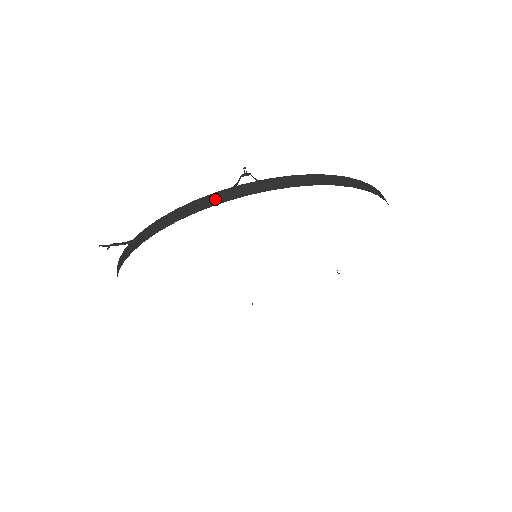
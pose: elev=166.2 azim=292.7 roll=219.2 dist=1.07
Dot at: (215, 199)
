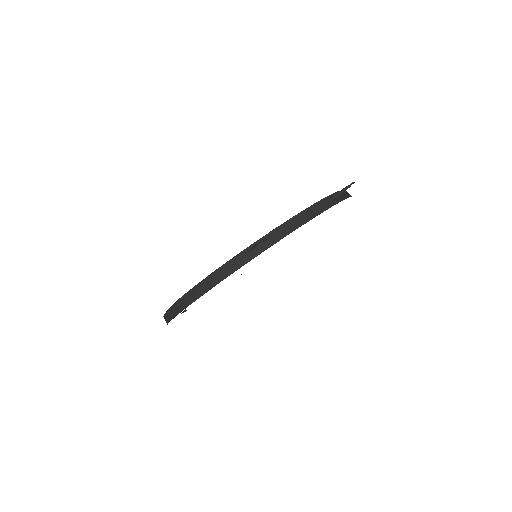
Dot at: (329, 203)
